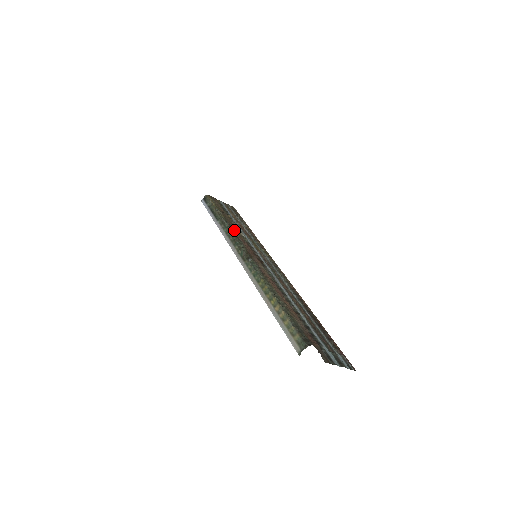
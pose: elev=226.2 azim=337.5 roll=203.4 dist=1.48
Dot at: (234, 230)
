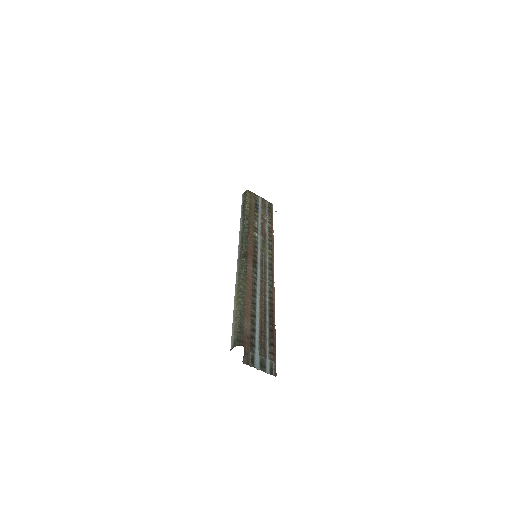
Dot at: (249, 229)
